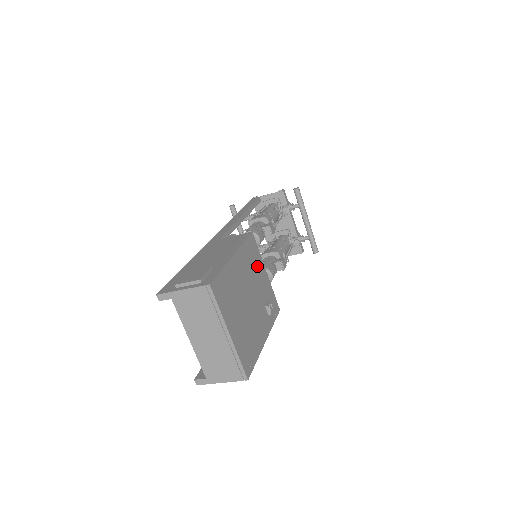
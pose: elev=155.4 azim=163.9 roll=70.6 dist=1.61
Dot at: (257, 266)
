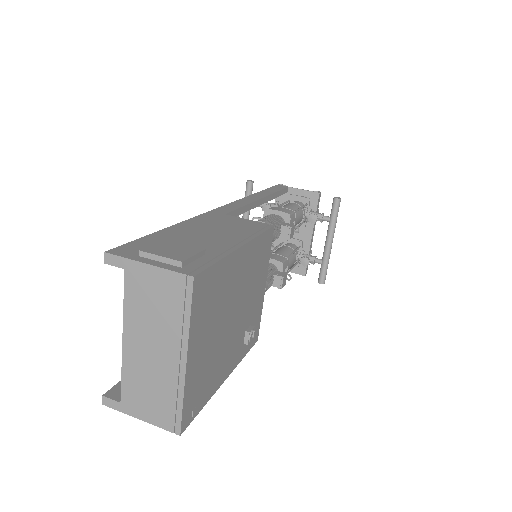
Dot at: (260, 273)
